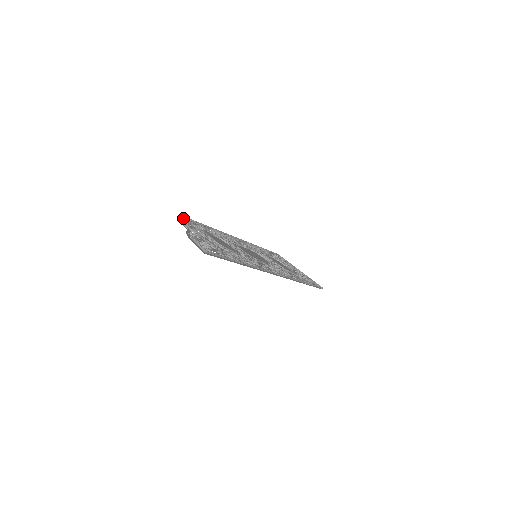
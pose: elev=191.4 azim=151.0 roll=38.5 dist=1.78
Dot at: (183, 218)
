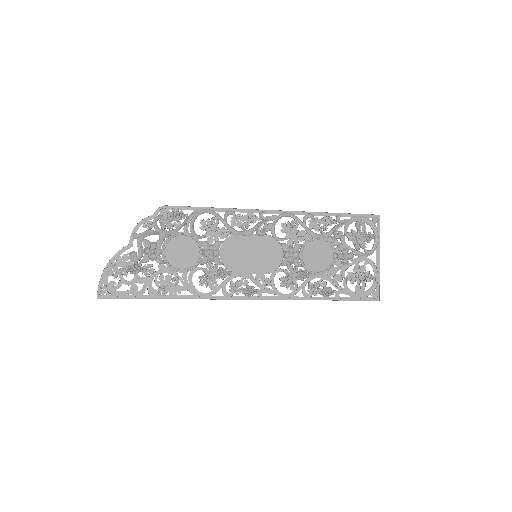
Dot at: (161, 206)
